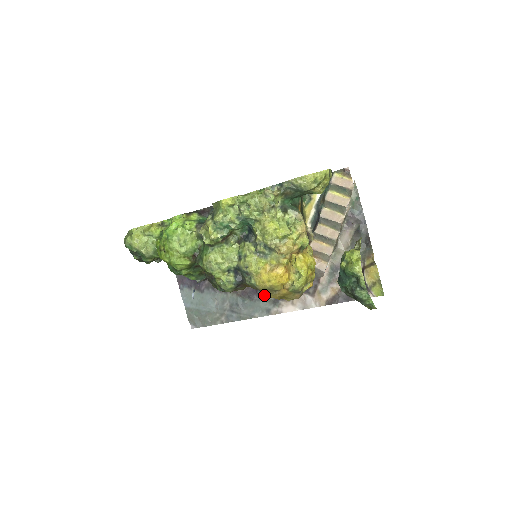
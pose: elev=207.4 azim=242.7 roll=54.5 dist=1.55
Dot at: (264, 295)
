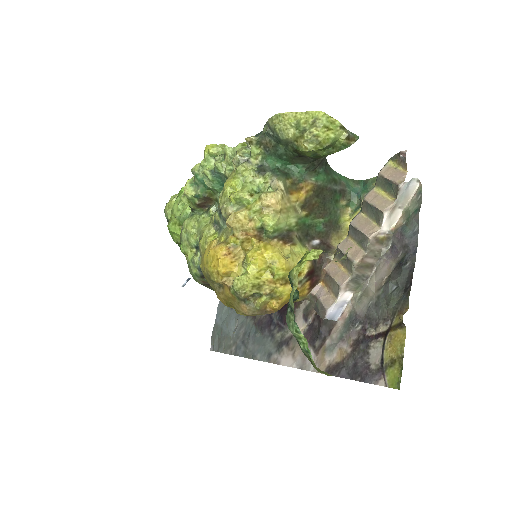
Dot at: (274, 332)
